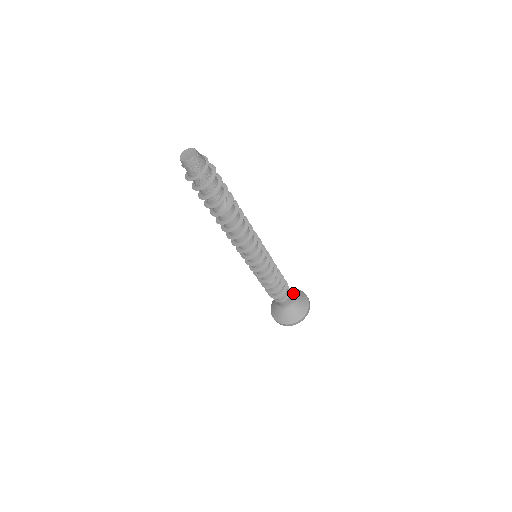
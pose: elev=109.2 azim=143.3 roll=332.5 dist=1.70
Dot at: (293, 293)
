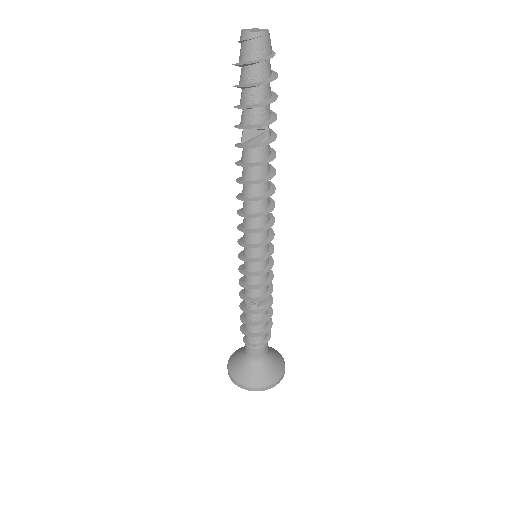
Dot at: (272, 355)
